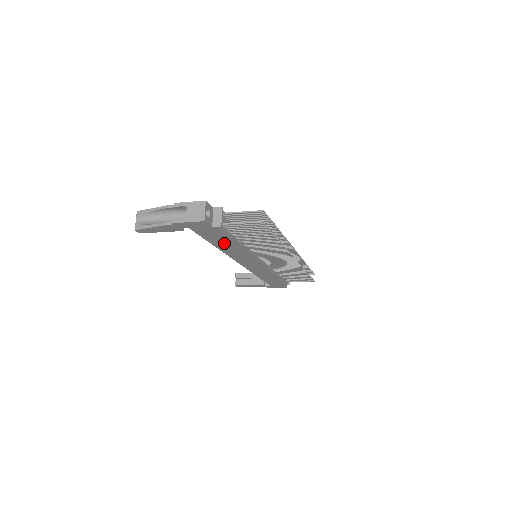
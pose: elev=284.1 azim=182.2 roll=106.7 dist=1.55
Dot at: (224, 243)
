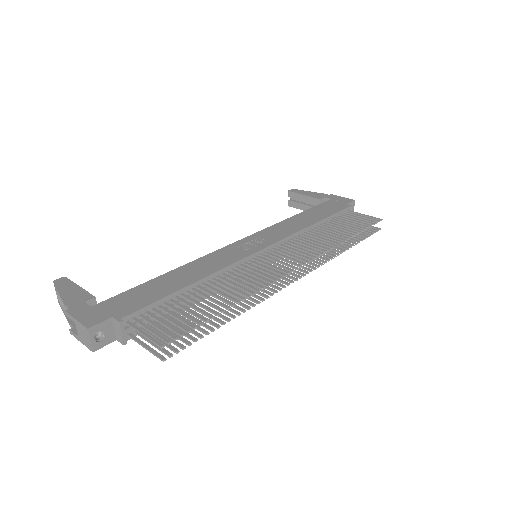
Dot at: occluded
